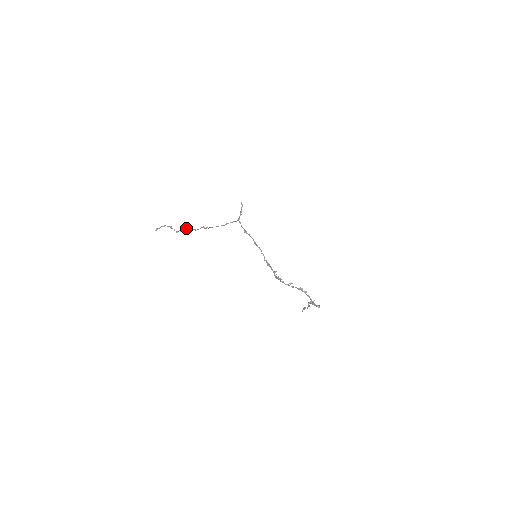
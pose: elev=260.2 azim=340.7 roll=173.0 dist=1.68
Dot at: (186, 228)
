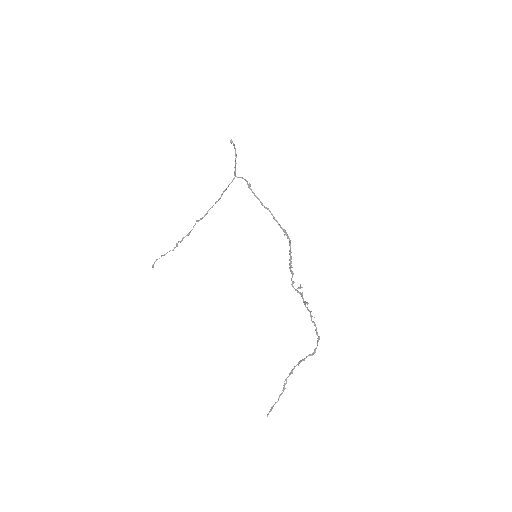
Dot at: occluded
